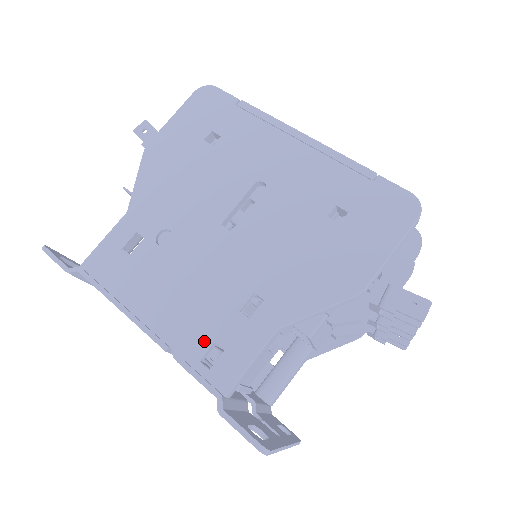
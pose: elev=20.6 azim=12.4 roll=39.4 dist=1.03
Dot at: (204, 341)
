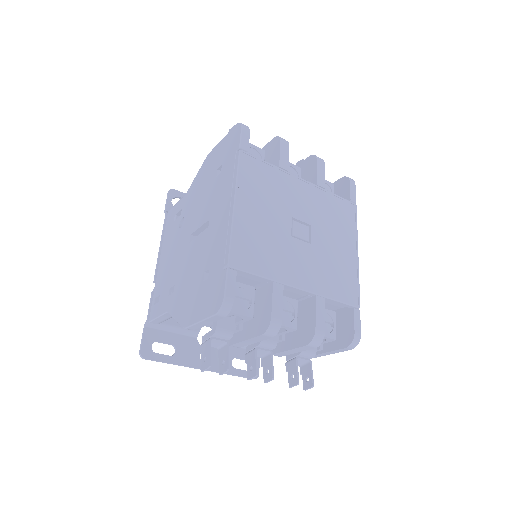
Dot at: (159, 291)
